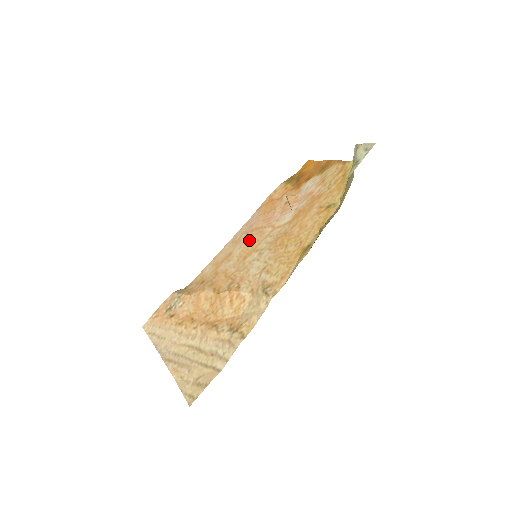
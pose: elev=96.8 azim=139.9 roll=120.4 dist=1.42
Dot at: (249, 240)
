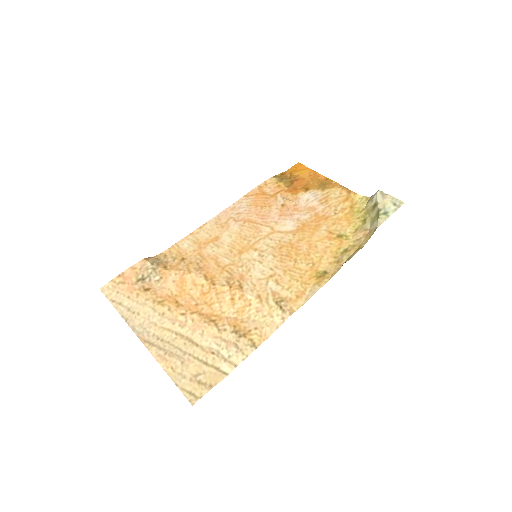
Dot at: (242, 232)
